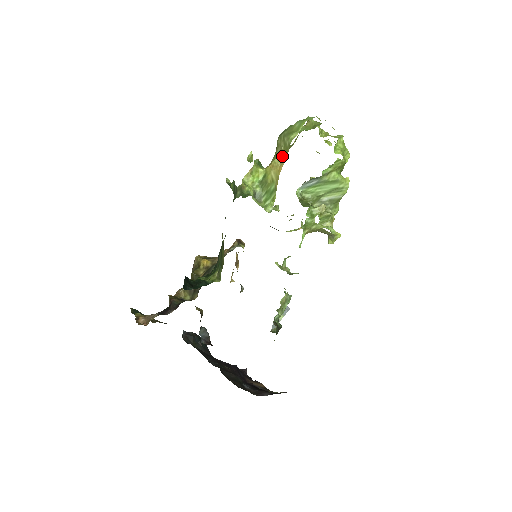
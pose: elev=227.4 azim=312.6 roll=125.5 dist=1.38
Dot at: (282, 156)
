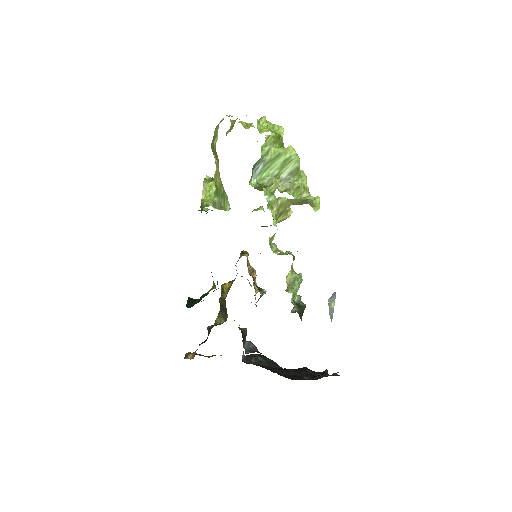
Dot at: (217, 162)
